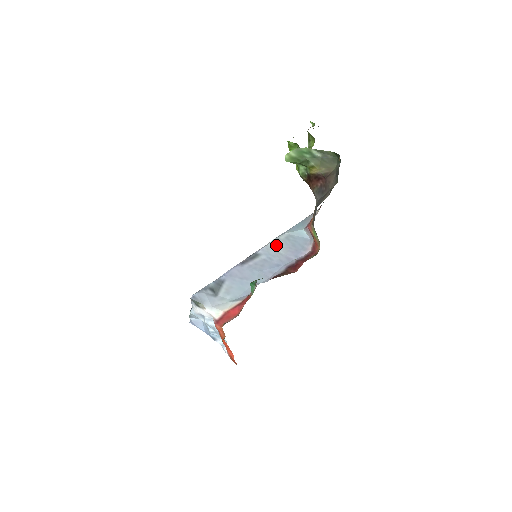
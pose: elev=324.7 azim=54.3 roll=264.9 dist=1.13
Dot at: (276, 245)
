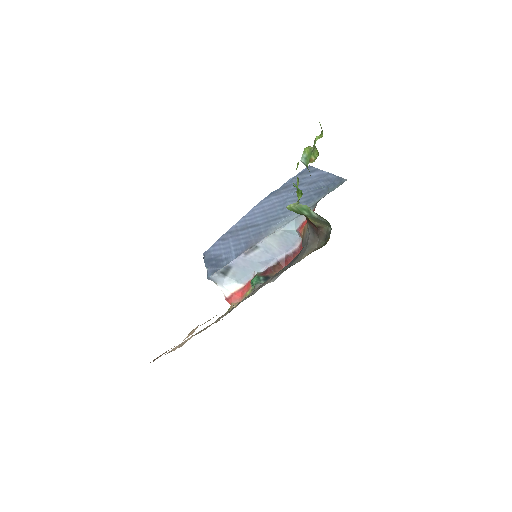
Dot at: (272, 240)
